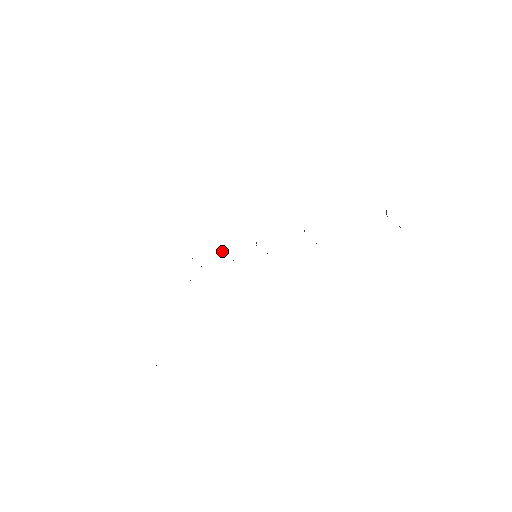
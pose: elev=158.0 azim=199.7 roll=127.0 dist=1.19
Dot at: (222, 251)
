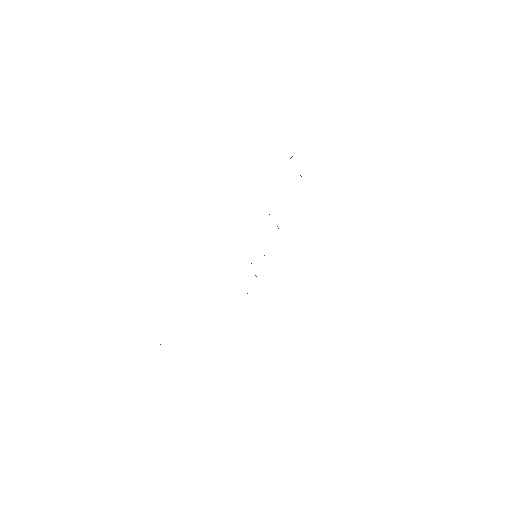
Dot at: (251, 263)
